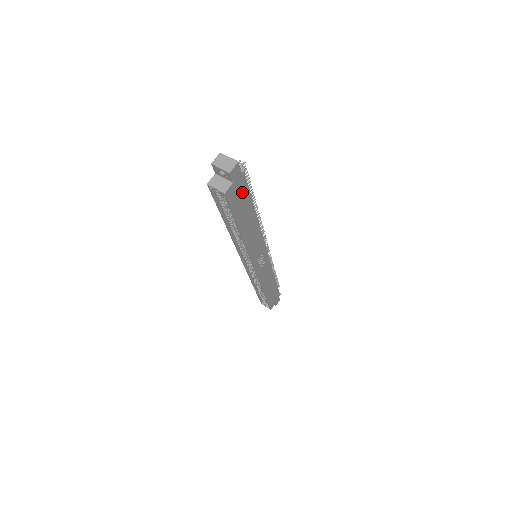
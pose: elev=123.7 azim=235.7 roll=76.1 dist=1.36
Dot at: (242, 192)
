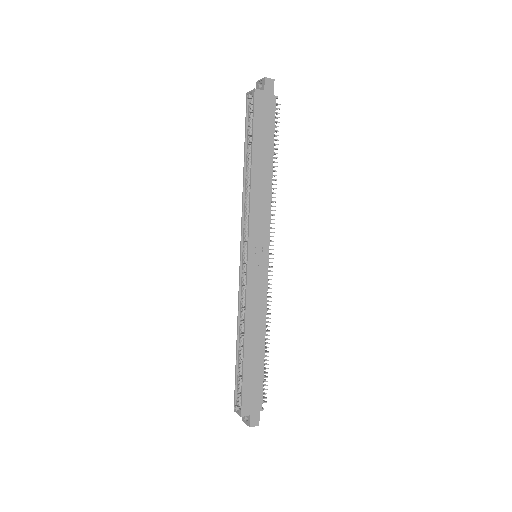
Dot at: (268, 116)
